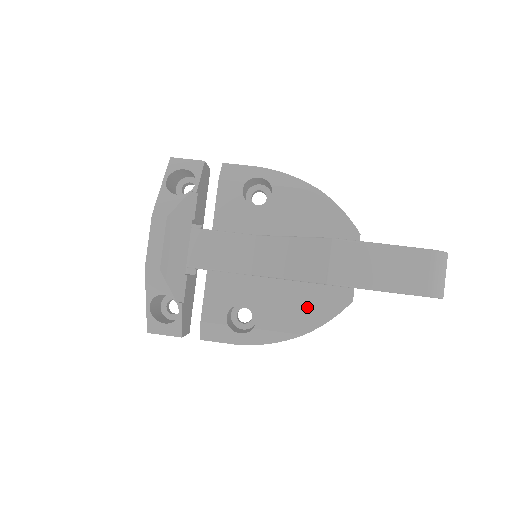
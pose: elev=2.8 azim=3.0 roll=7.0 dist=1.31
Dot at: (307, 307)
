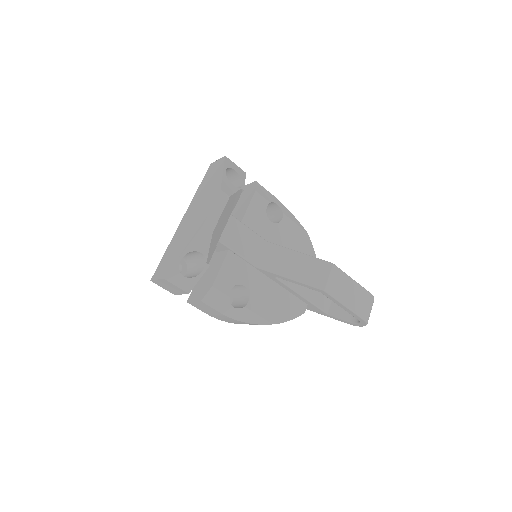
Dot at: (280, 305)
